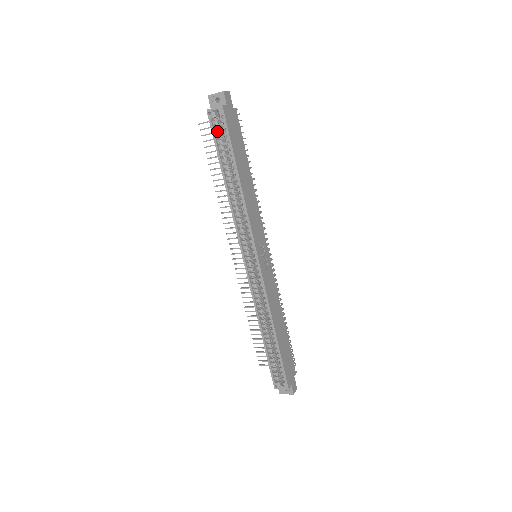
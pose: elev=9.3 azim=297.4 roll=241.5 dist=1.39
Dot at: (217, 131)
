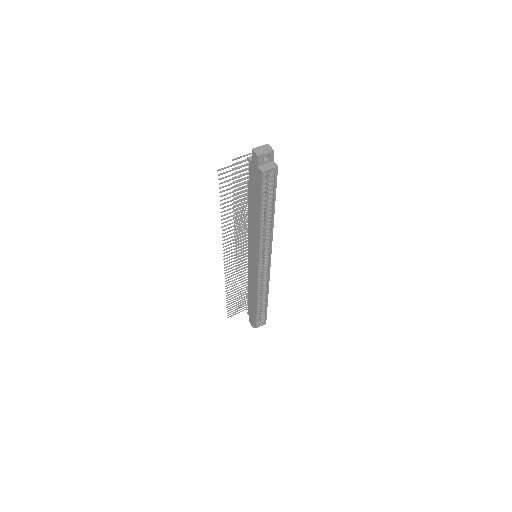
Dot at: (263, 185)
